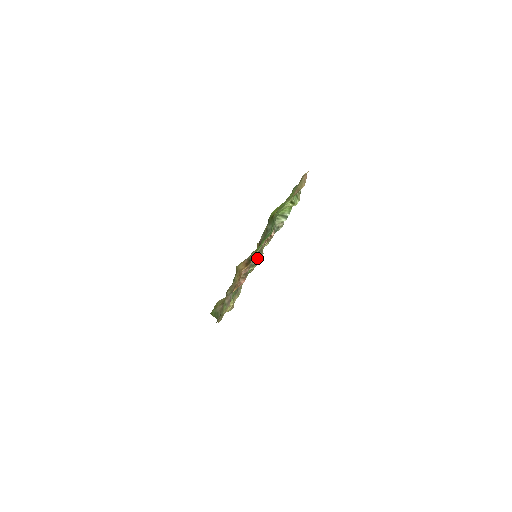
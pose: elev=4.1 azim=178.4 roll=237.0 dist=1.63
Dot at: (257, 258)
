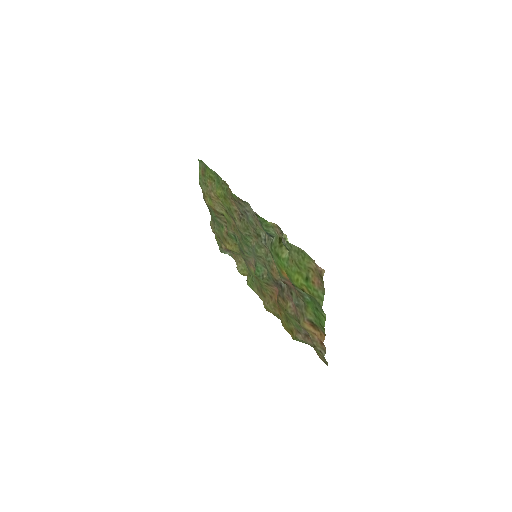
Dot at: (286, 286)
